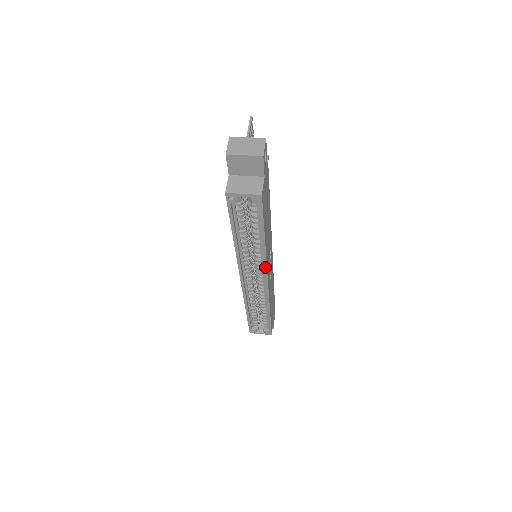
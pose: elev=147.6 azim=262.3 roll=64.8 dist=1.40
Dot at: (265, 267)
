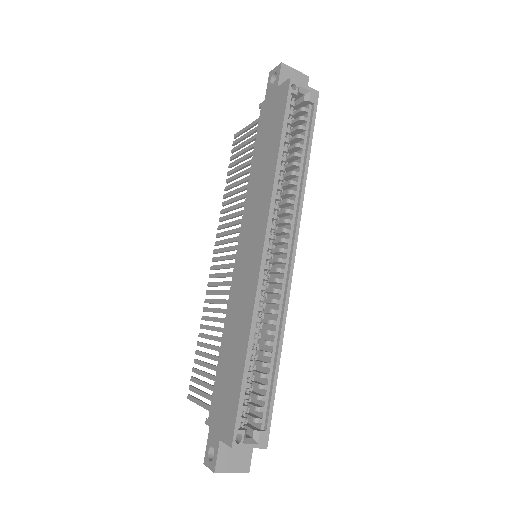
Dot at: (299, 218)
